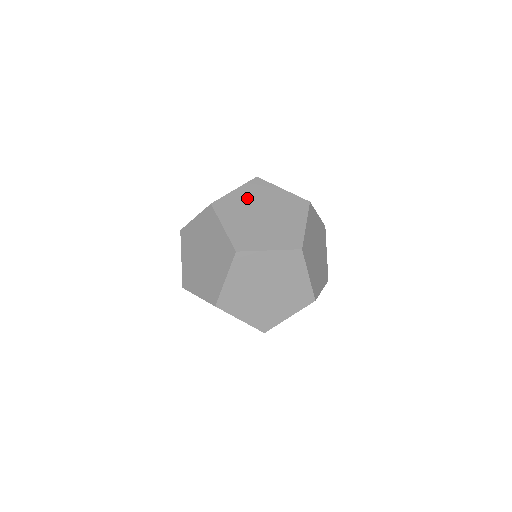
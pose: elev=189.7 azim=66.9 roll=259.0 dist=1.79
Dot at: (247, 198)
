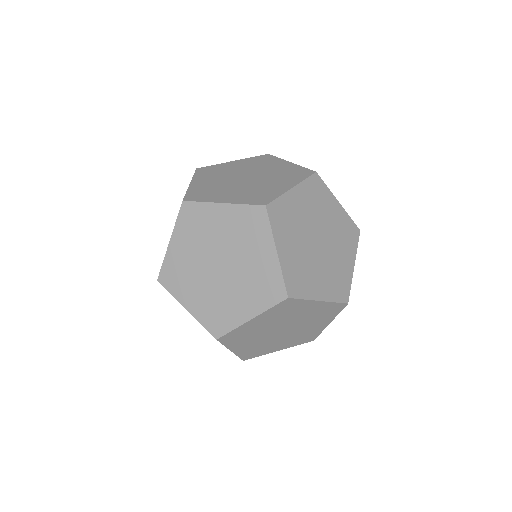
Dot at: occluded
